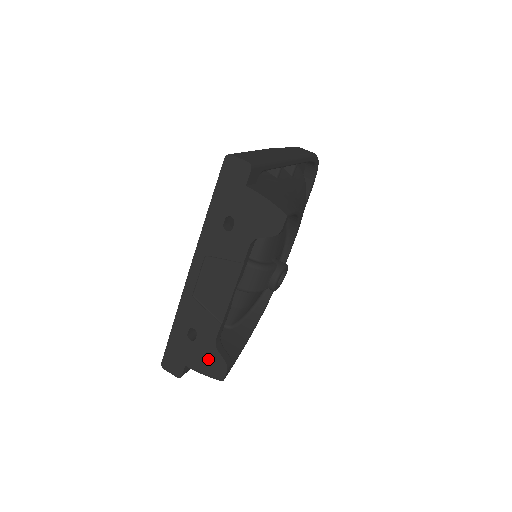
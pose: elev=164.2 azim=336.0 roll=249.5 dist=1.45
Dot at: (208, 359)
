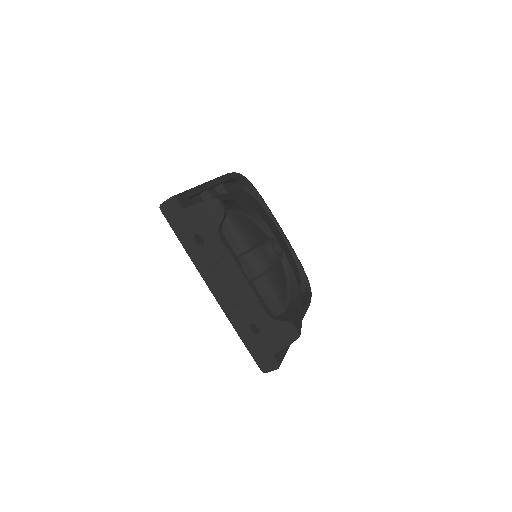
Dot at: (278, 333)
